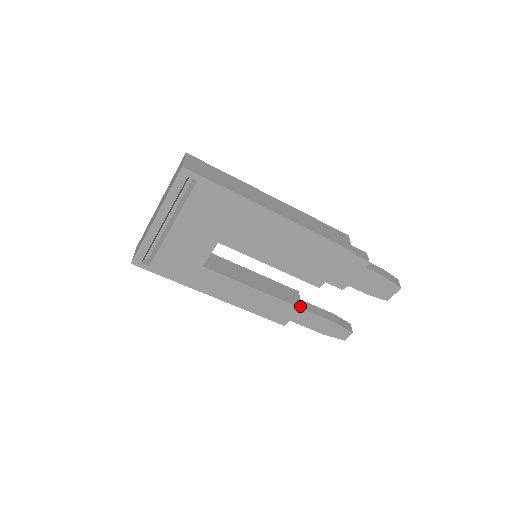
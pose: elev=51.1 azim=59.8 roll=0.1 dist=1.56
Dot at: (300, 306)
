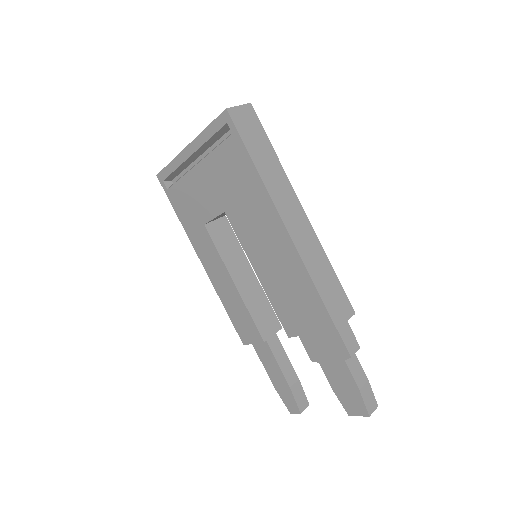
Dot at: (266, 339)
